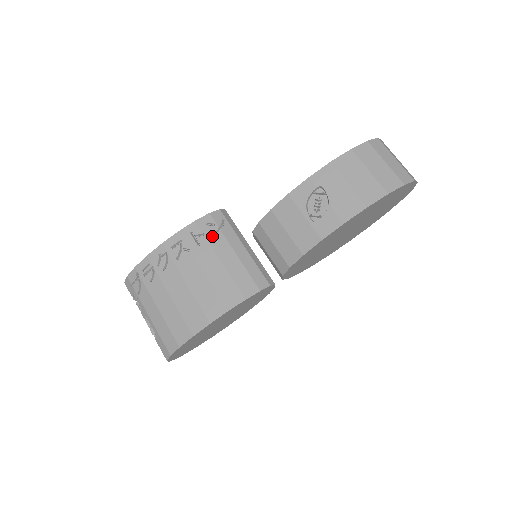
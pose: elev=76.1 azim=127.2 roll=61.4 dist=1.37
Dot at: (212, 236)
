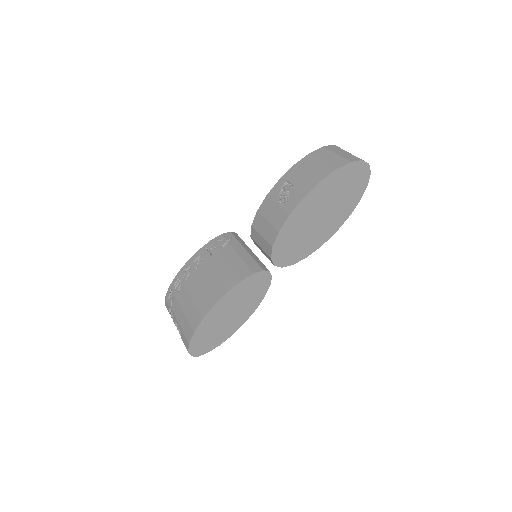
Dot at: (221, 247)
